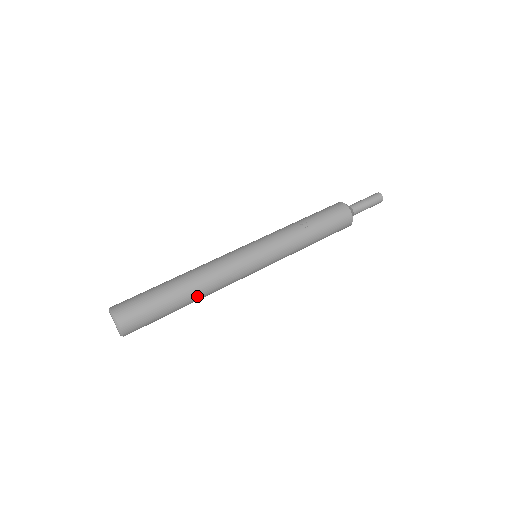
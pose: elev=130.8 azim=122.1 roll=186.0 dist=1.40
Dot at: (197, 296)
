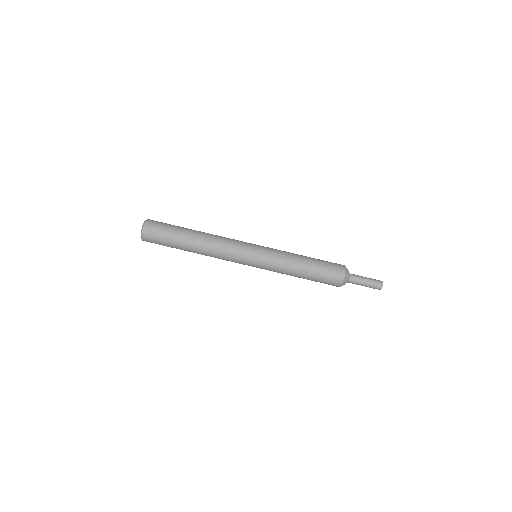
Dot at: (198, 253)
